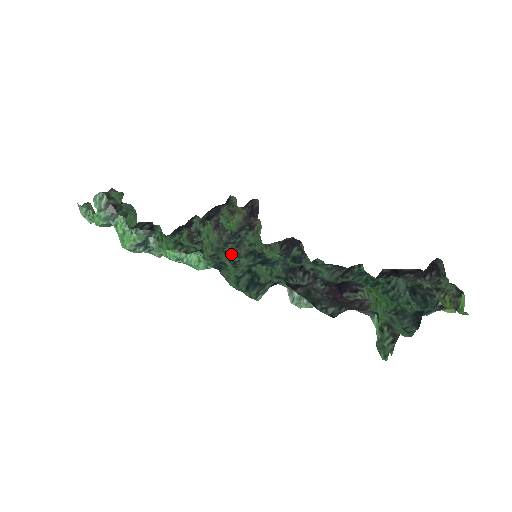
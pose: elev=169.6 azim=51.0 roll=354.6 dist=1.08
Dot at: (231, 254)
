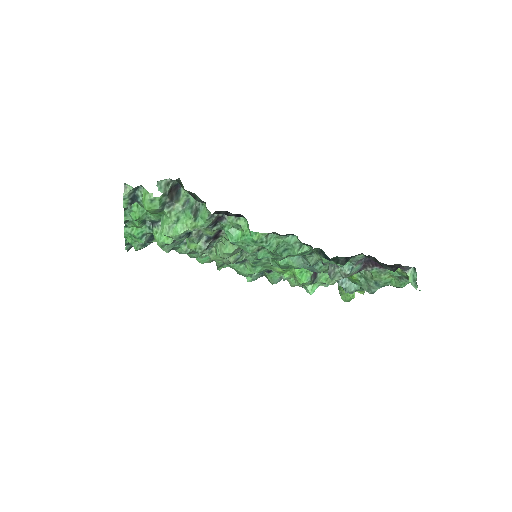
Dot at: occluded
